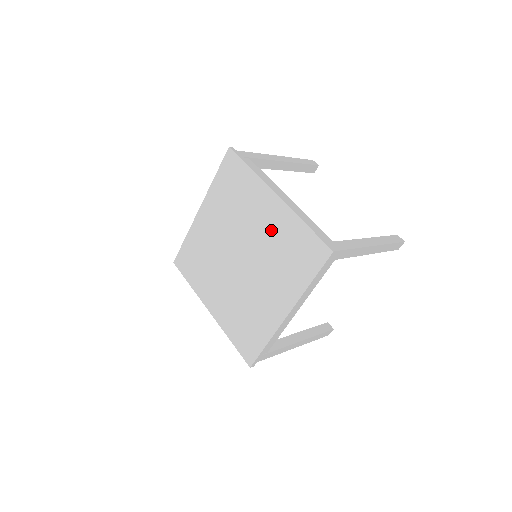
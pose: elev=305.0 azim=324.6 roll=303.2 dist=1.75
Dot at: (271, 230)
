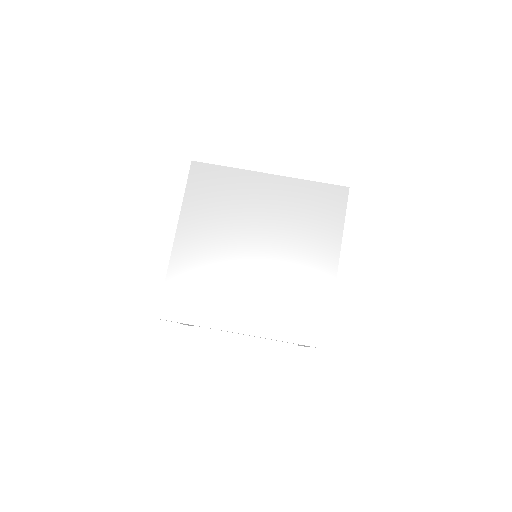
Dot at: (305, 275)
